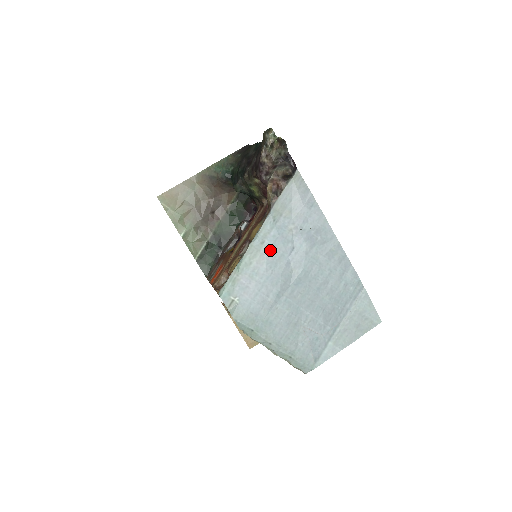
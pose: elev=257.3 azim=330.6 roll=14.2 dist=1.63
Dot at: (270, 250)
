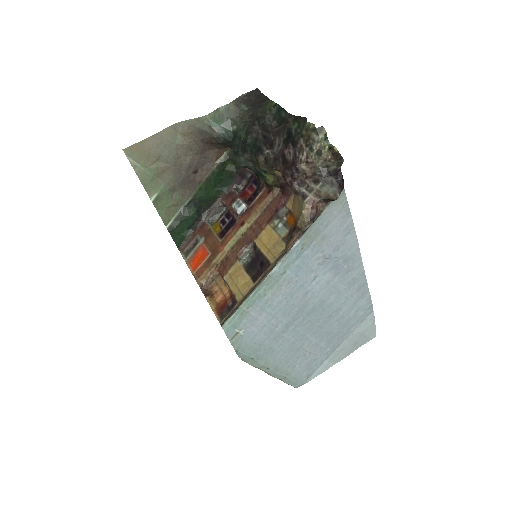
Dot at: (290, 281)
